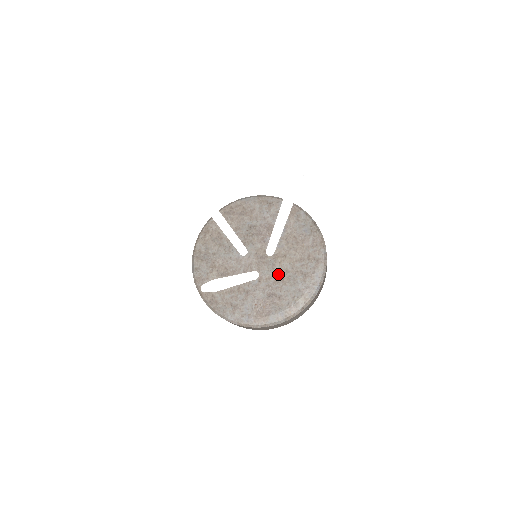
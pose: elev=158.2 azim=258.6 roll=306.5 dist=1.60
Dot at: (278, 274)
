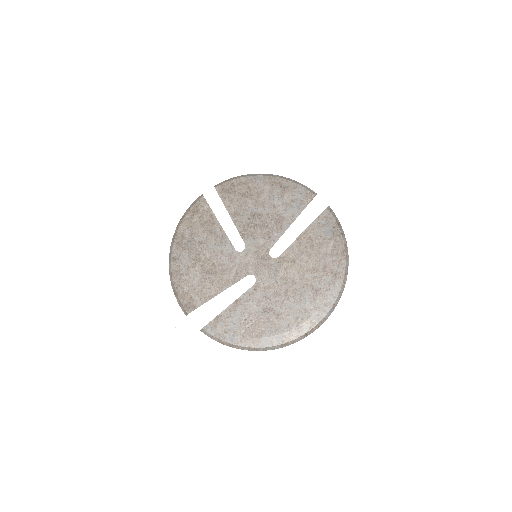
Dot at: (281, 284)
